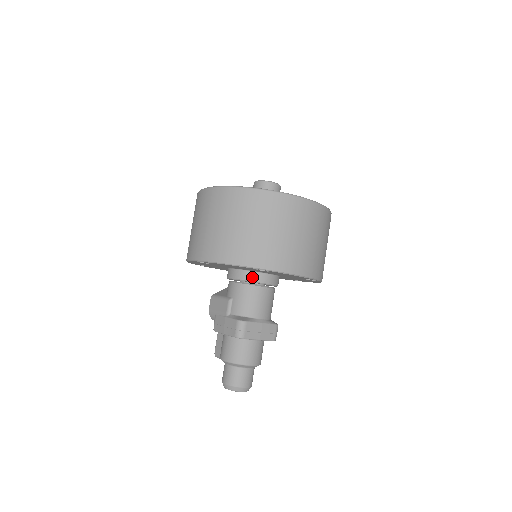
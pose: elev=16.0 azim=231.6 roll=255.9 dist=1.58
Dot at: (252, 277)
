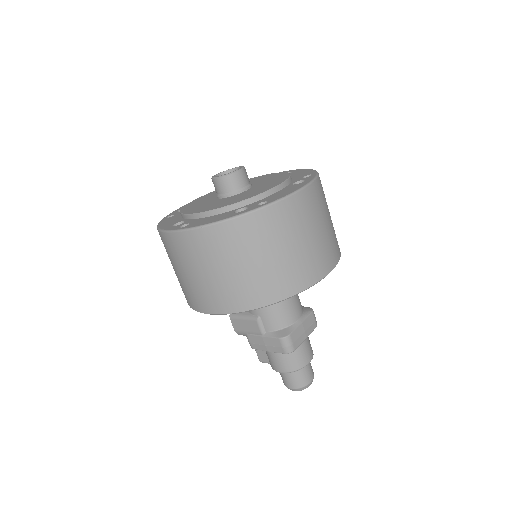
Dot at: occluded
